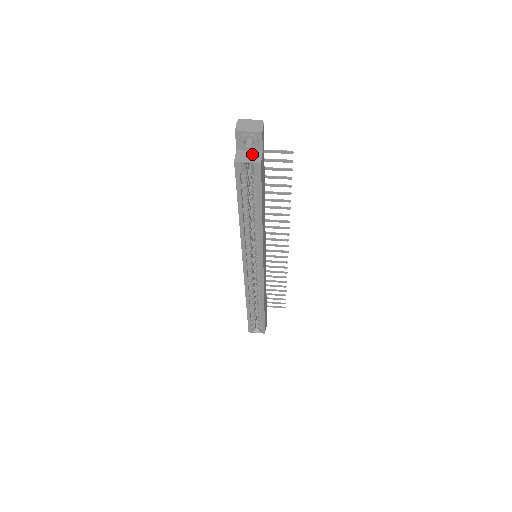
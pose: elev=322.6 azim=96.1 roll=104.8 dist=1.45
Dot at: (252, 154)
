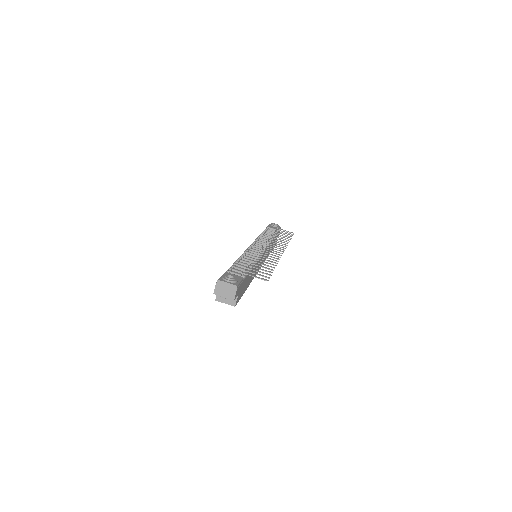
Dot at: occluded
